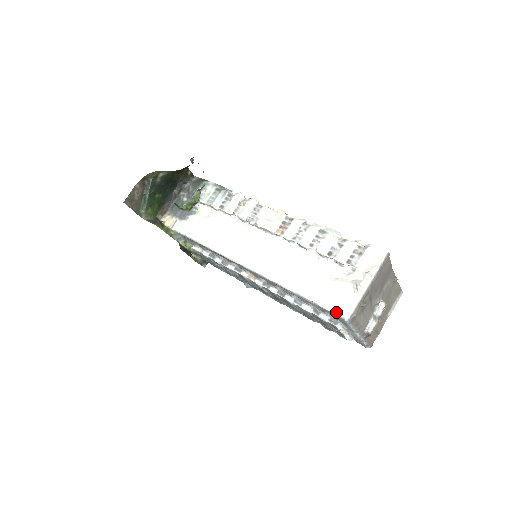
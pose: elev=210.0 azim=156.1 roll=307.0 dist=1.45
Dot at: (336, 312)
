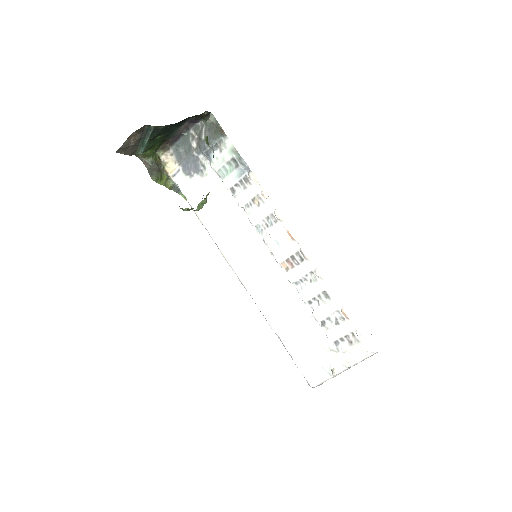
Dot at: (306, 377)
